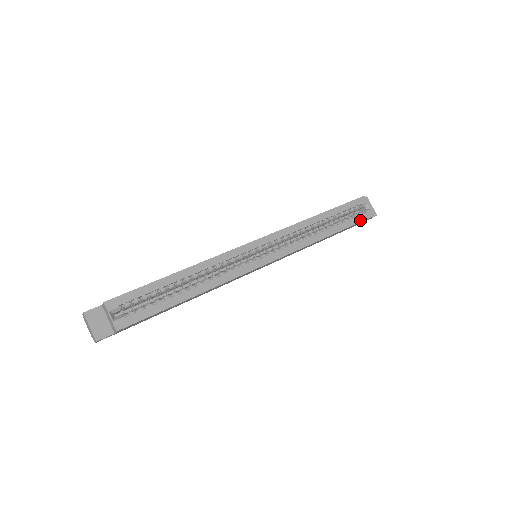
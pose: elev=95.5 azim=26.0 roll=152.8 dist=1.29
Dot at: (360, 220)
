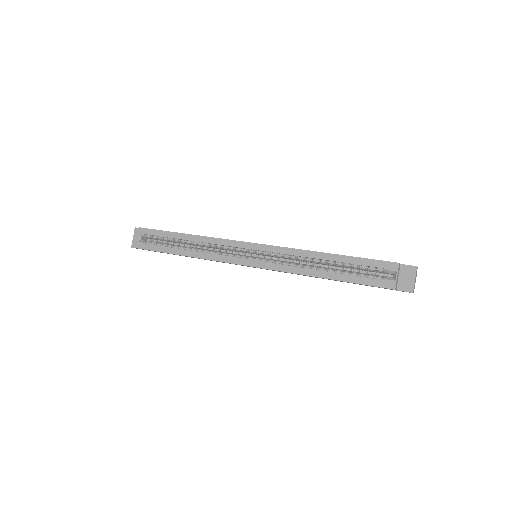
Dot at: (371, 283)
